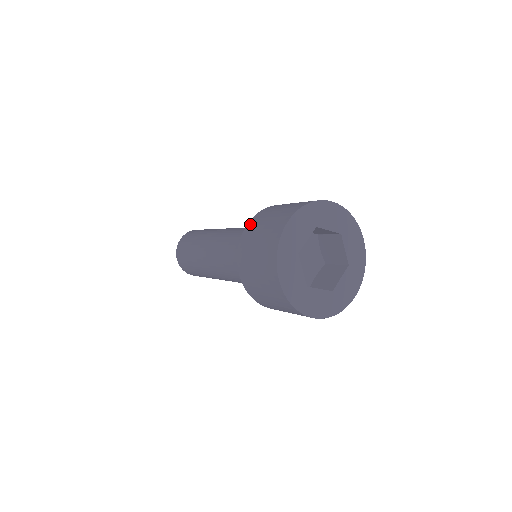
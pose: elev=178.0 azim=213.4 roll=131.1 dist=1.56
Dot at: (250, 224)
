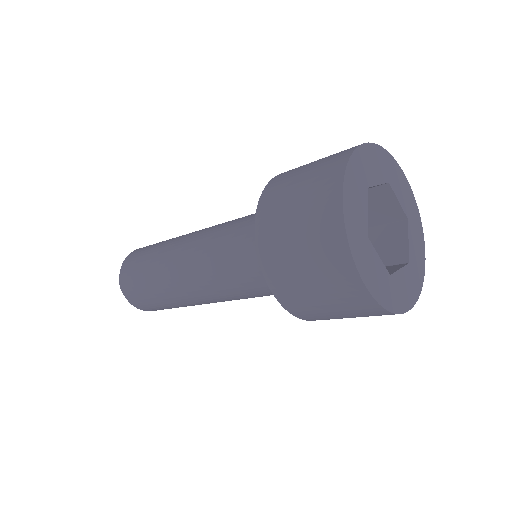
Dot at: (261, 222)
